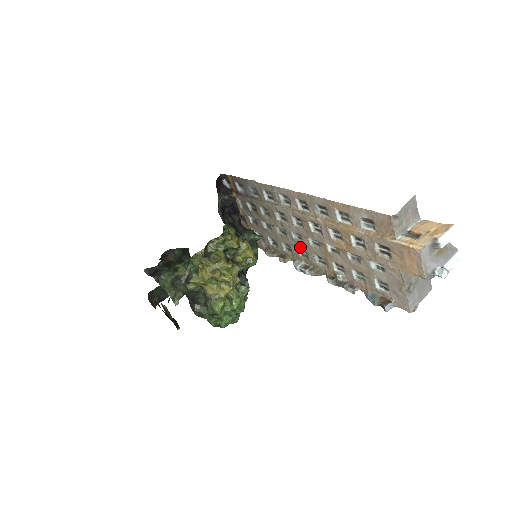
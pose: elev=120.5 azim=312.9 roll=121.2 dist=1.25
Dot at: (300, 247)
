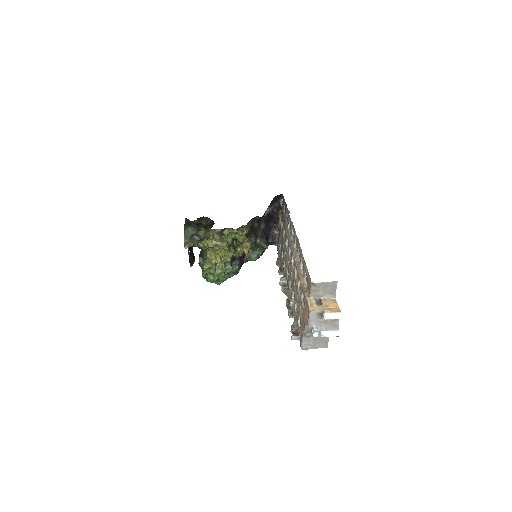
Dot at: (288, 270)
